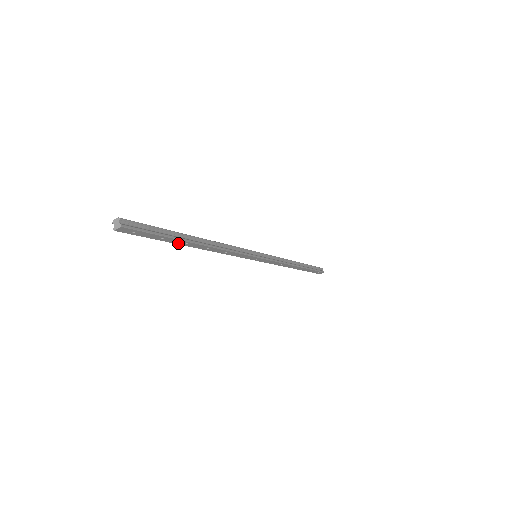
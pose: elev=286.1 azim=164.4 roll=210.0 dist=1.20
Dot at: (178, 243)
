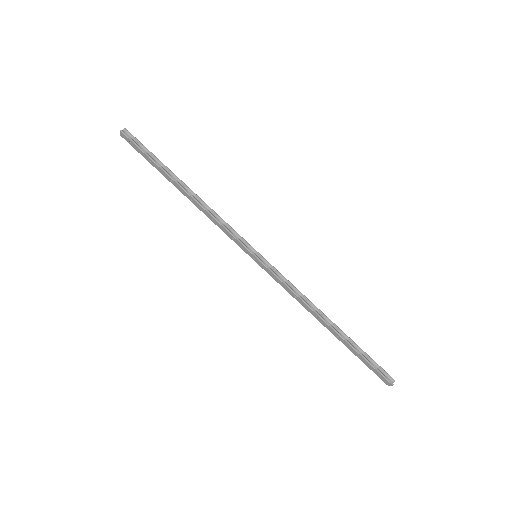
Dot at: (165, 176)
